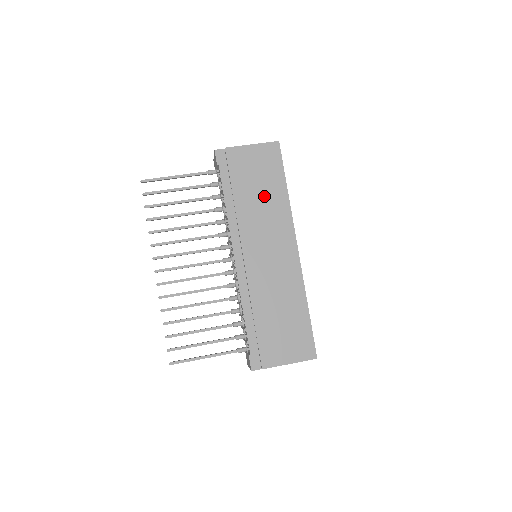
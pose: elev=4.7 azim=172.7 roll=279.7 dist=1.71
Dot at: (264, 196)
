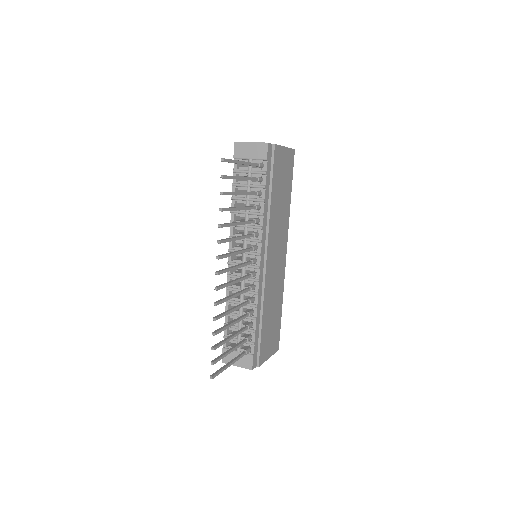
Dot at: (282, 201)
